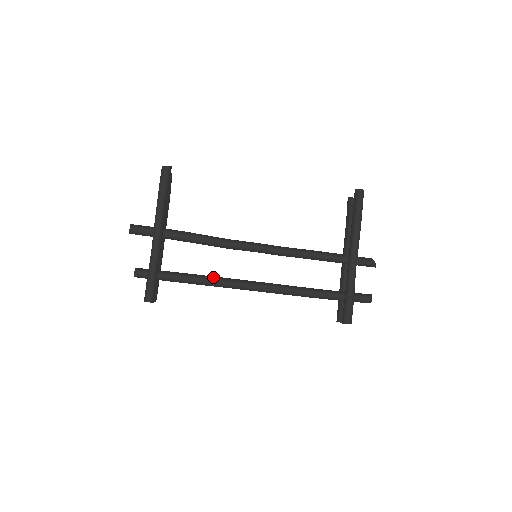
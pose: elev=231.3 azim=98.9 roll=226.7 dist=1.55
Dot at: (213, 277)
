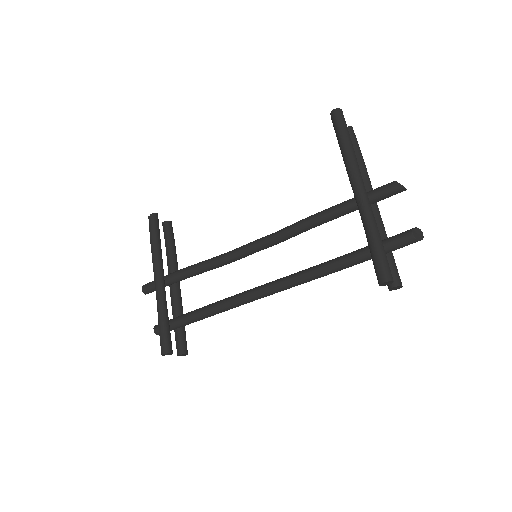
Dot at: (219, 301)
